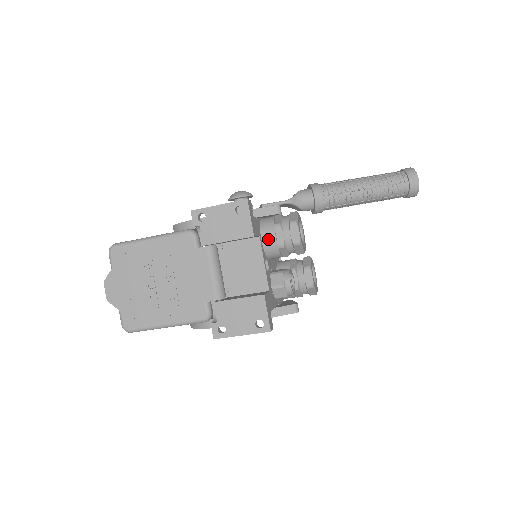
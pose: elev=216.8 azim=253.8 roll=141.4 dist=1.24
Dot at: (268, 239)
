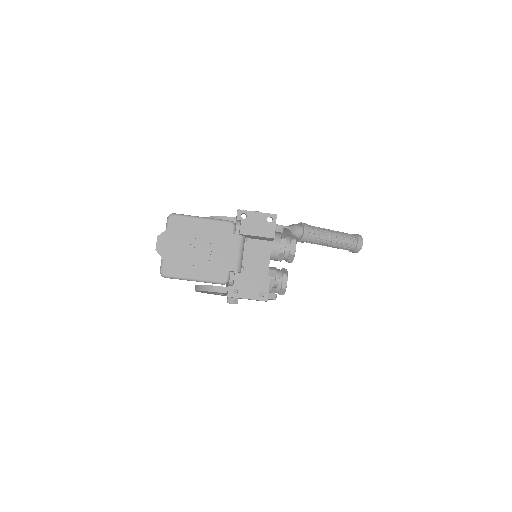
Dot at: (276, 245)
